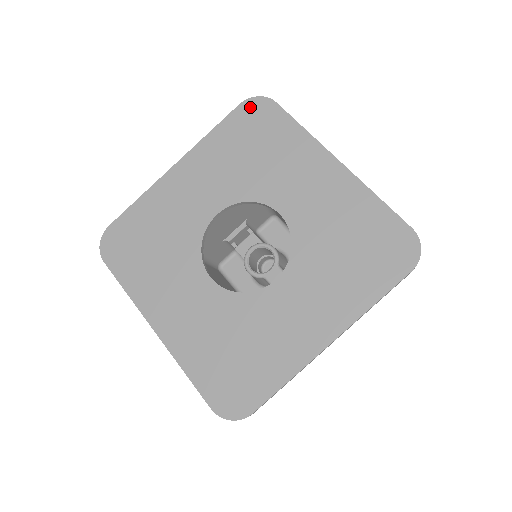
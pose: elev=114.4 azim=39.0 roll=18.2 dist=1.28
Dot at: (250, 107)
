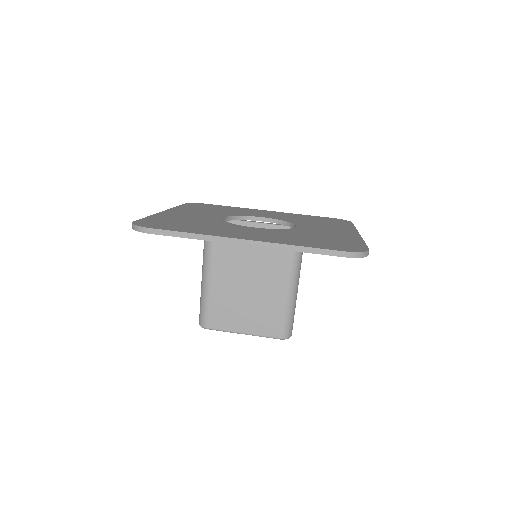
Dot at: (193, 204)
